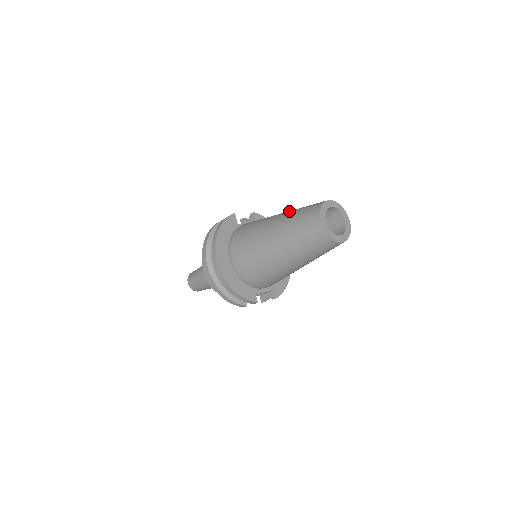
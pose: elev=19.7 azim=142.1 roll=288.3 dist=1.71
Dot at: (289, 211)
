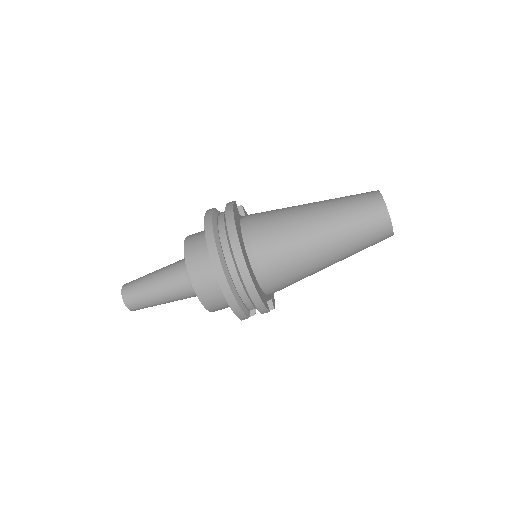
Dot at: (326, 200)
